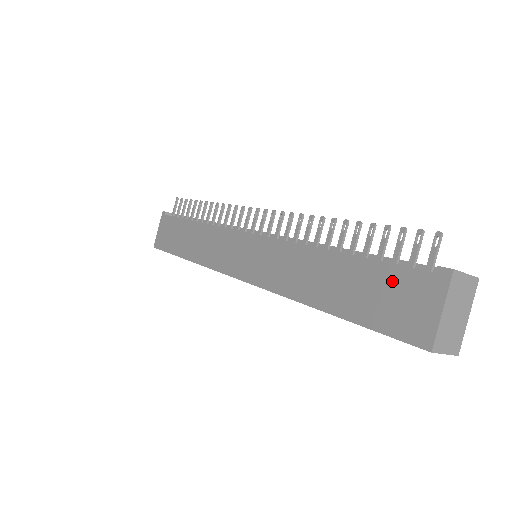
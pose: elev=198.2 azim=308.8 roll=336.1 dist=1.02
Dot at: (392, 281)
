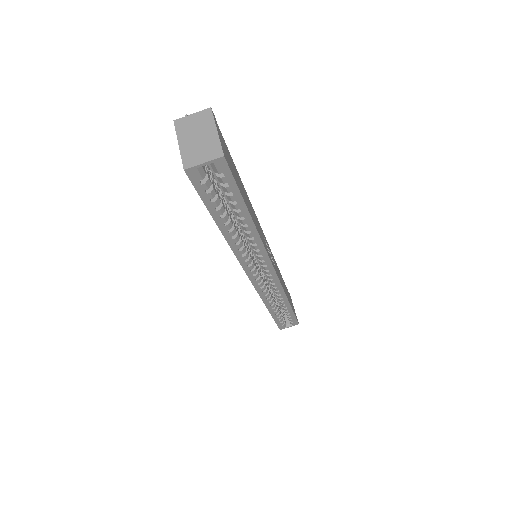
Dot at: occluded
